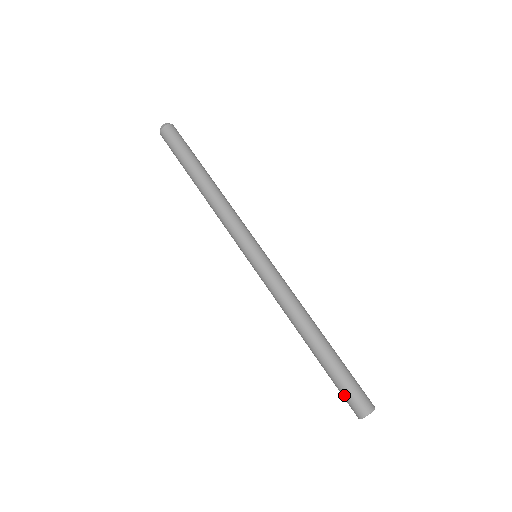
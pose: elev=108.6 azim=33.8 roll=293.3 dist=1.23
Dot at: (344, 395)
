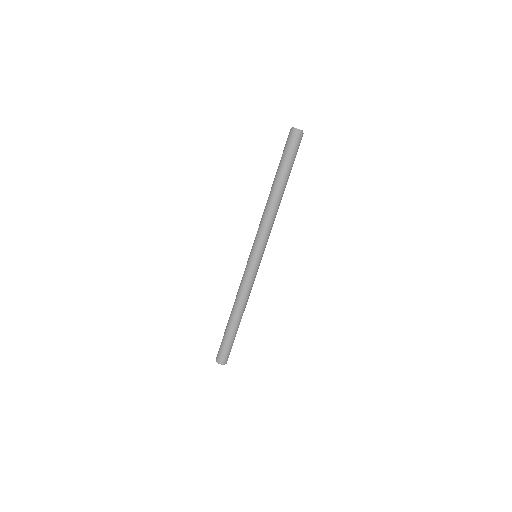
Dot at: (220, 347)
